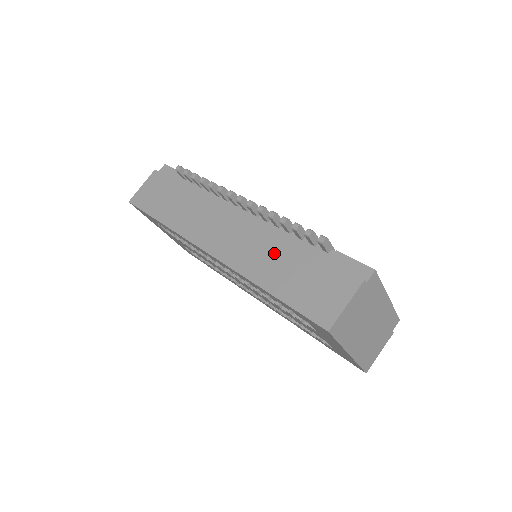
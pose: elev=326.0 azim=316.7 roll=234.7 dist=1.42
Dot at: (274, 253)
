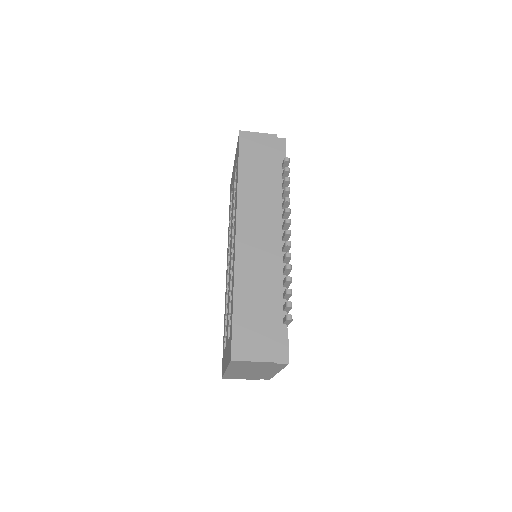
Dot at: (263, 285)
